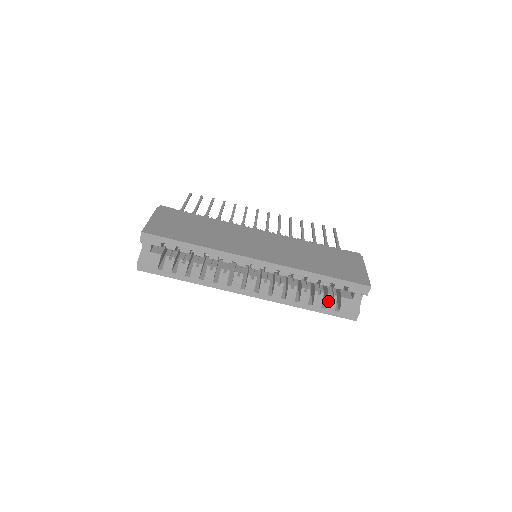
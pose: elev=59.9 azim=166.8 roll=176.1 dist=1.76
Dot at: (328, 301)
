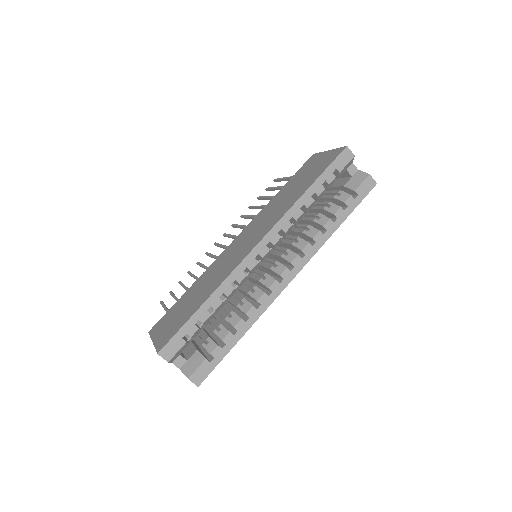
Dot at: (341, 200)
